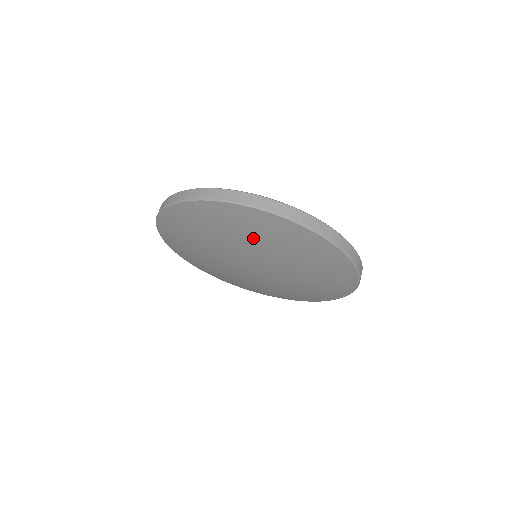
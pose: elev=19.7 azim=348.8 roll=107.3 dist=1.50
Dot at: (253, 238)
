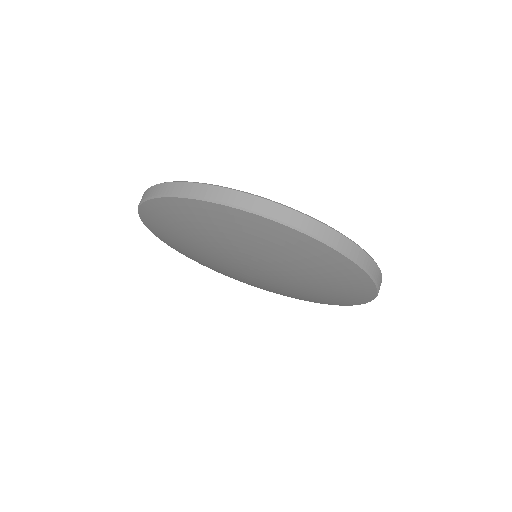
Dot at: (308, 270)
